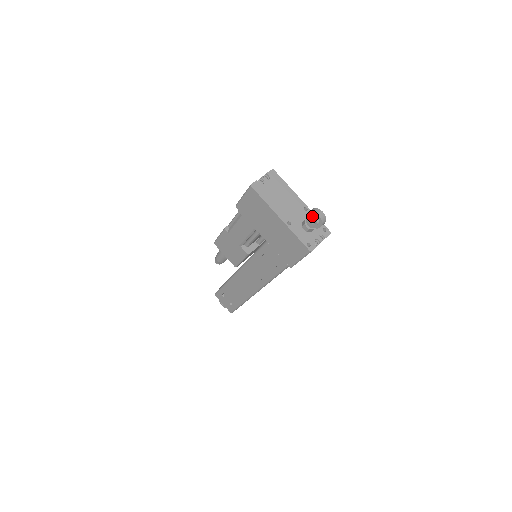
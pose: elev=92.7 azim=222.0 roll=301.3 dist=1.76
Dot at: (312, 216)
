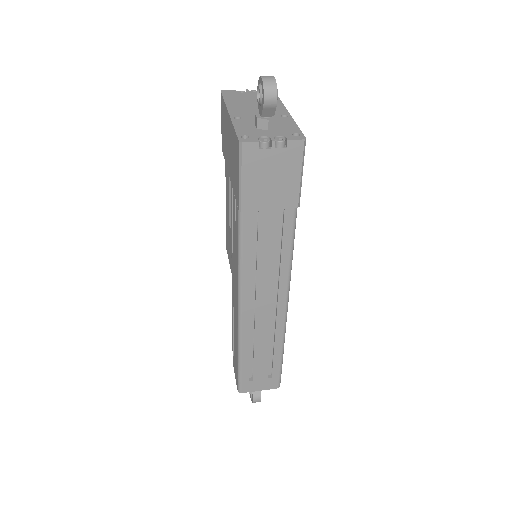
Dot at: (257, 86)
